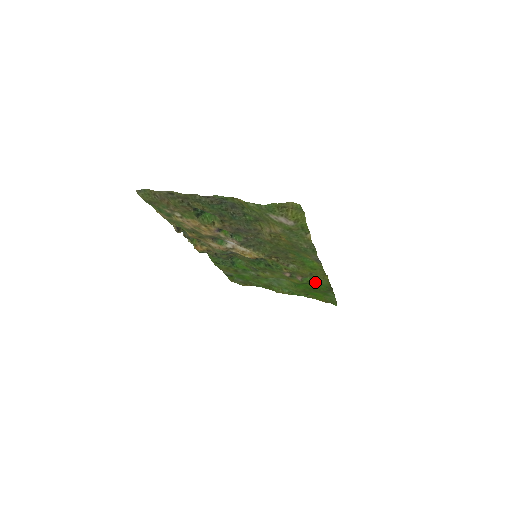
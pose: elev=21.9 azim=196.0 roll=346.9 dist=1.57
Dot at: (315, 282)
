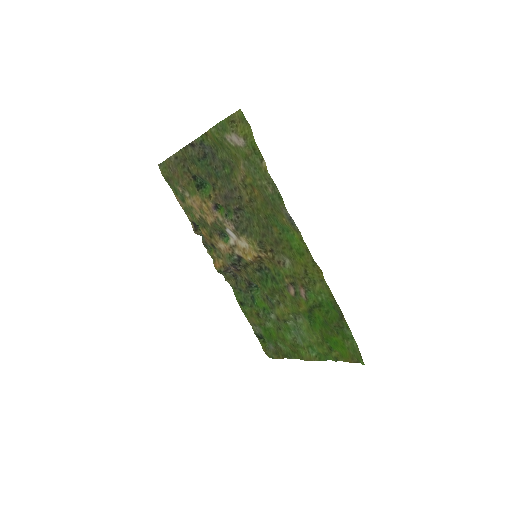
Dot at: (321, 301)
